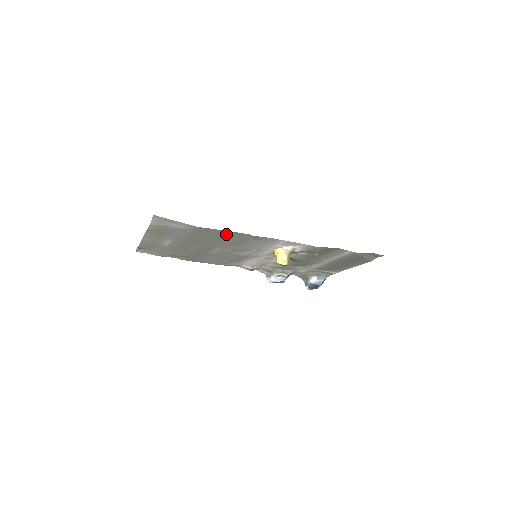
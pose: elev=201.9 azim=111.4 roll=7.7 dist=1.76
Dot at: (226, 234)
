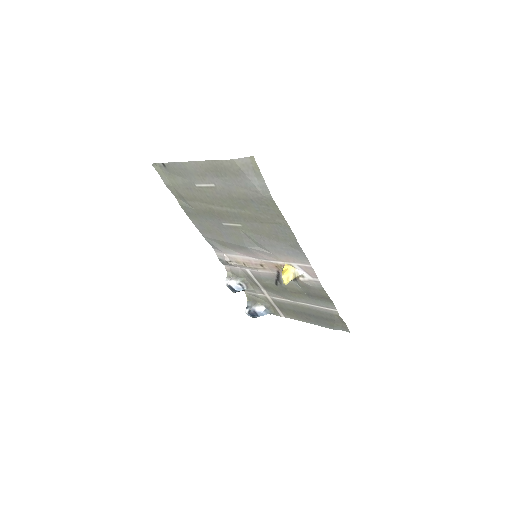
Dot at: (278, 222)
